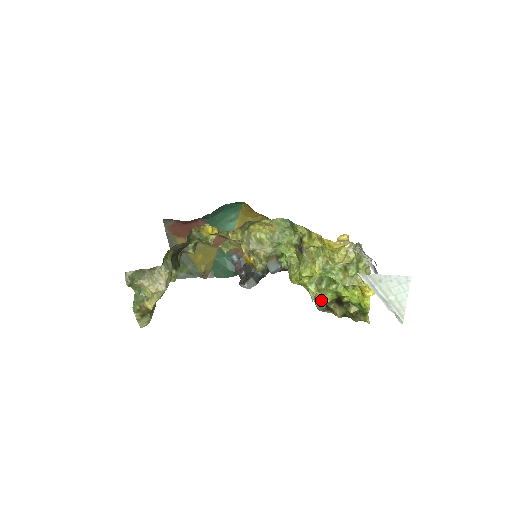
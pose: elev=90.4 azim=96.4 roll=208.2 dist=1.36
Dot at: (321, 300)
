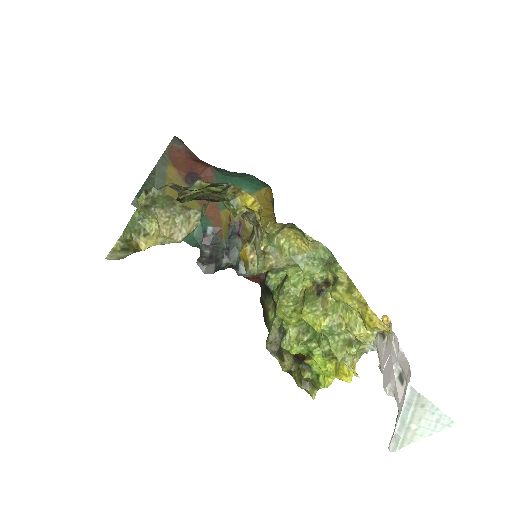
Dot at: (287, 347)
